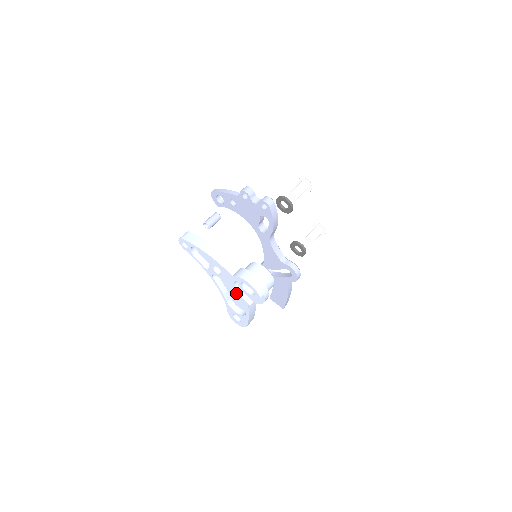
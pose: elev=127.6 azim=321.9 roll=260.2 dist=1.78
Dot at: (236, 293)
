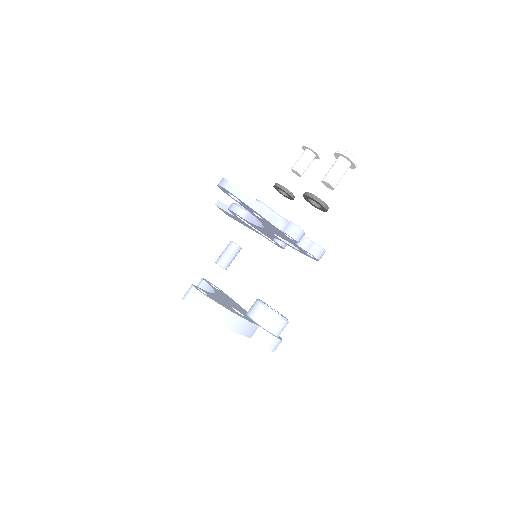
Dot at: occluded
